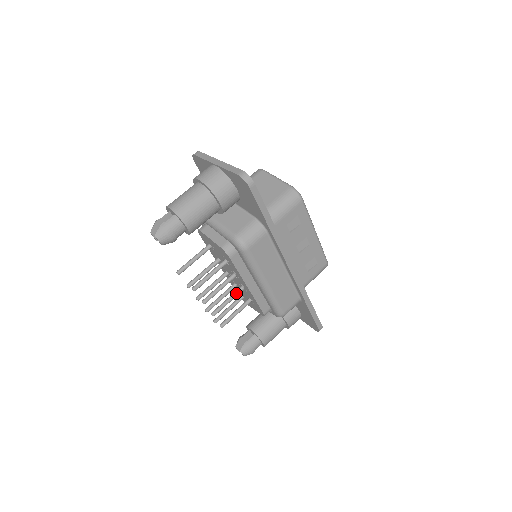
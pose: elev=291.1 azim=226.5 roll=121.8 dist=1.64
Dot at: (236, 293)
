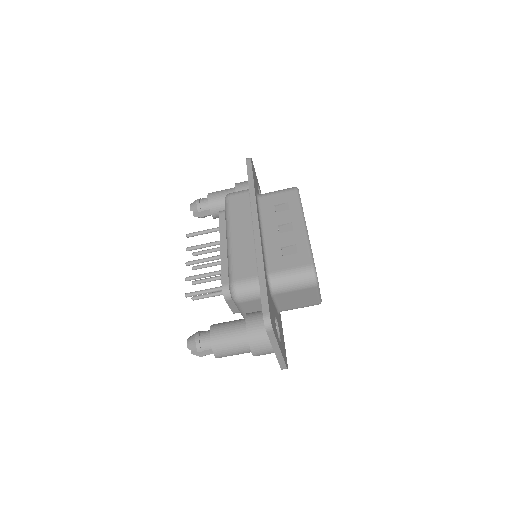
Dot at: occluded
